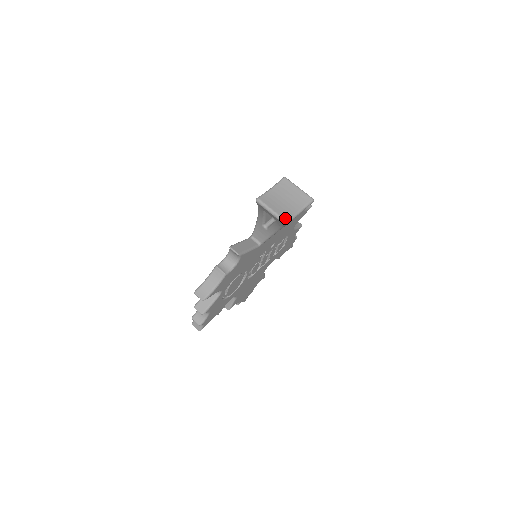
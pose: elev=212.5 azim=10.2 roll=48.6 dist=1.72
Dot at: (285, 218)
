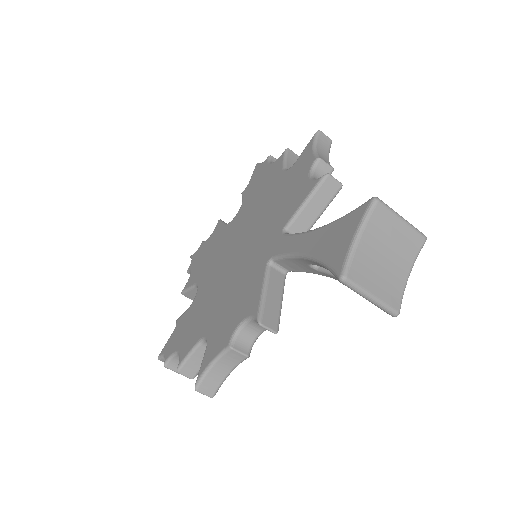
Dot at: (395, 306)
